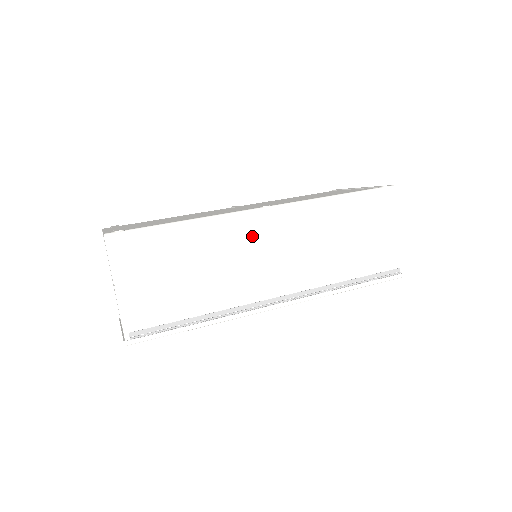
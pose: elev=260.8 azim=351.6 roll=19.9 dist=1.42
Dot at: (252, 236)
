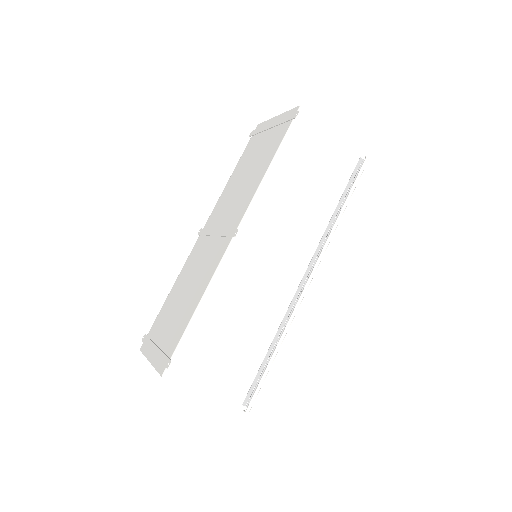
Dot at: (248, 262)
